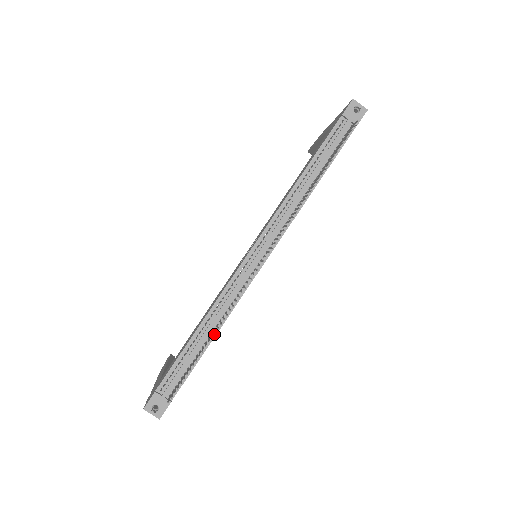
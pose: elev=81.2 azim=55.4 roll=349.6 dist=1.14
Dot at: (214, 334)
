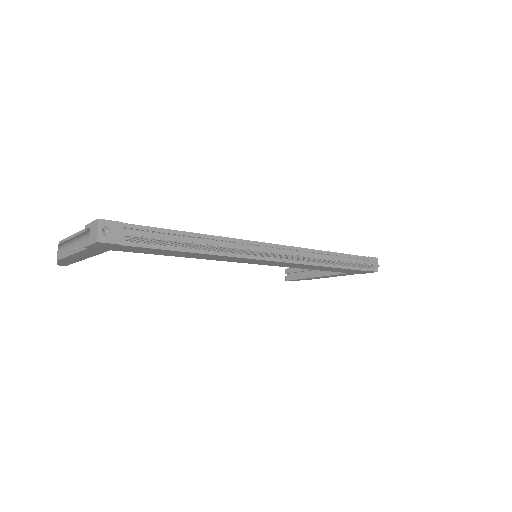
Dot at: (200, 251)
